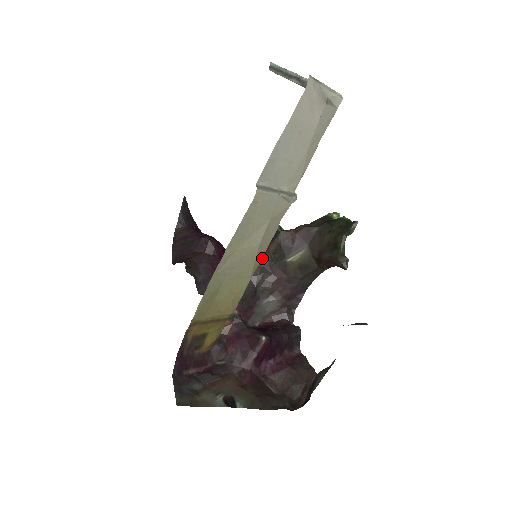
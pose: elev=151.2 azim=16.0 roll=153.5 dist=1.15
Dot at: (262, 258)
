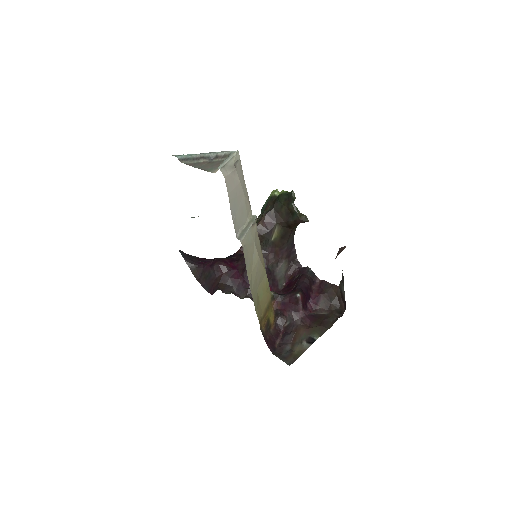
Dot at: occluded
